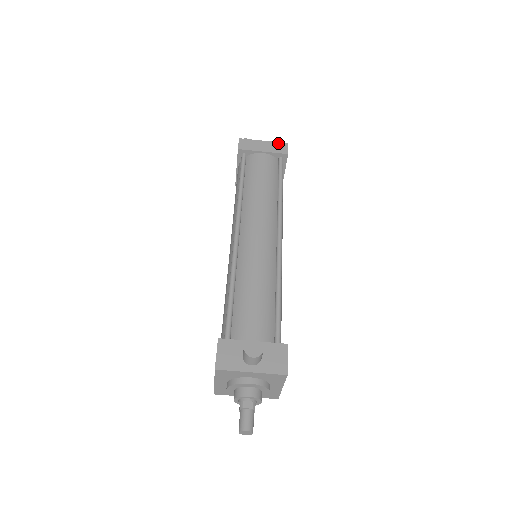
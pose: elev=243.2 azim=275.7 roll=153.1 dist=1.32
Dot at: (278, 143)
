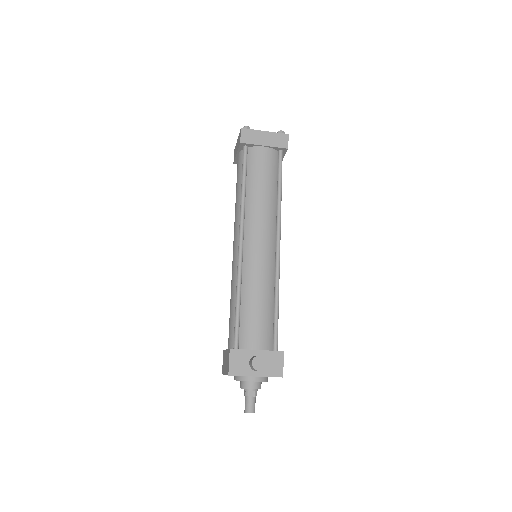
Dot at: (279, 134)
